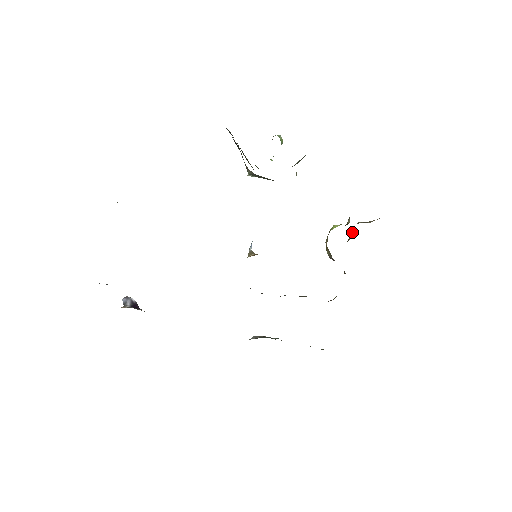
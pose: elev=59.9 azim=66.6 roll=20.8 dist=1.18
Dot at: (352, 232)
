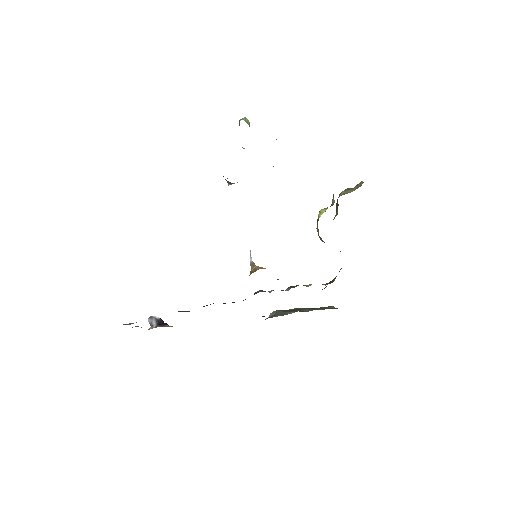
Dot at: (338, 205)
